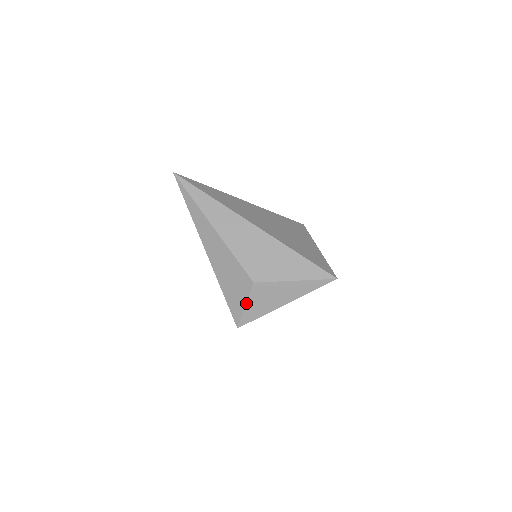
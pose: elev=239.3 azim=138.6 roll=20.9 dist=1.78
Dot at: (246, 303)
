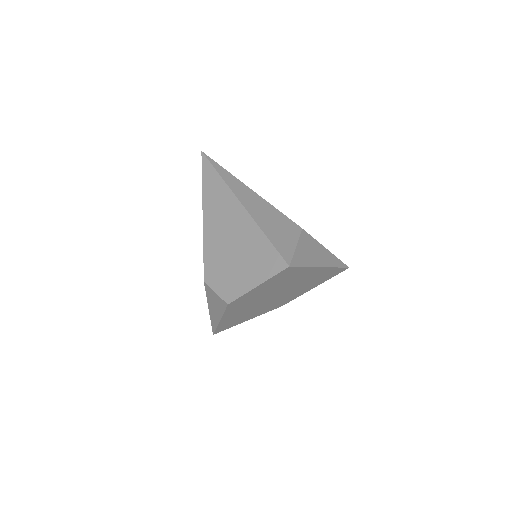
Dot at: (297, 244)
